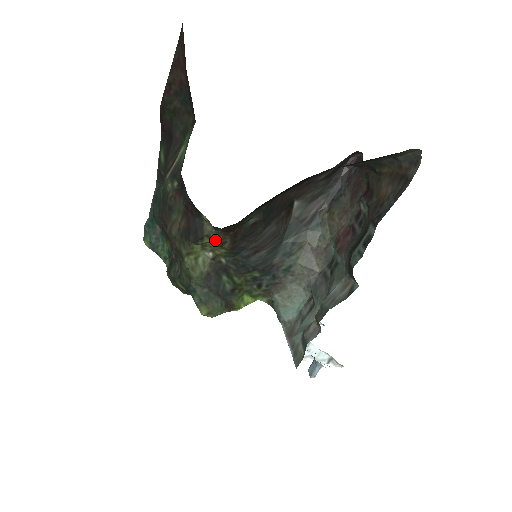
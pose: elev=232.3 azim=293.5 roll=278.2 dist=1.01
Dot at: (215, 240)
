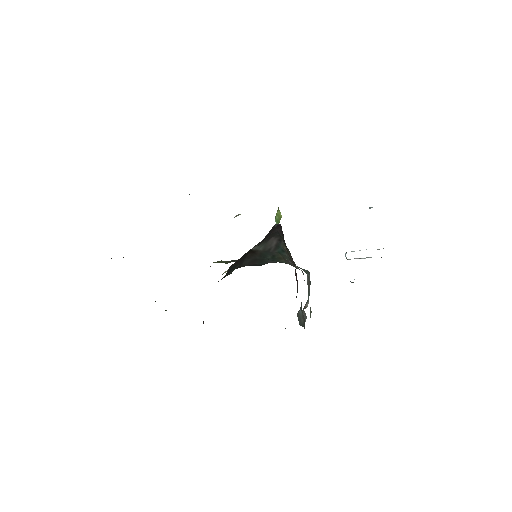
Dot at: occluded
